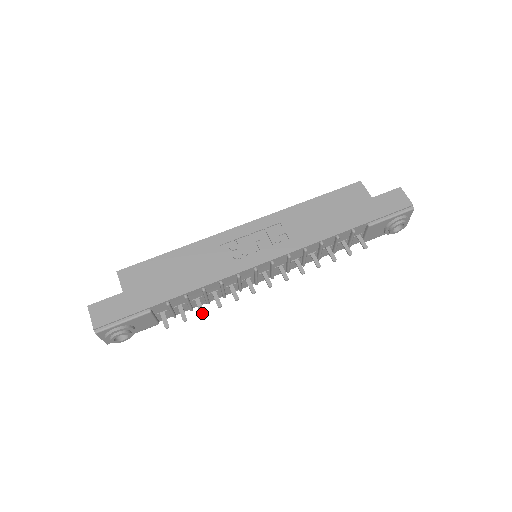
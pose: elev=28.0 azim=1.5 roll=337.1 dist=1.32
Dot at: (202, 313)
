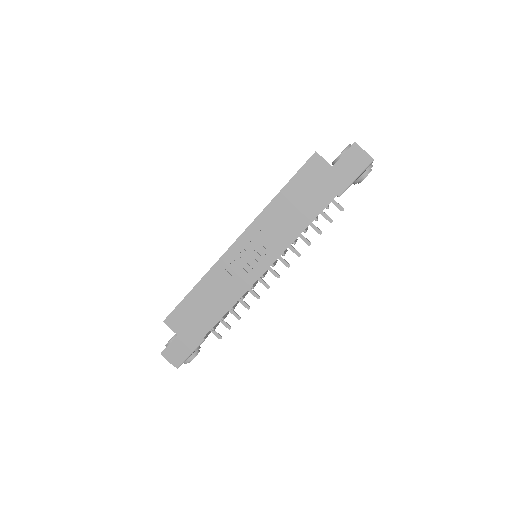
Dot at: (239, 319)
